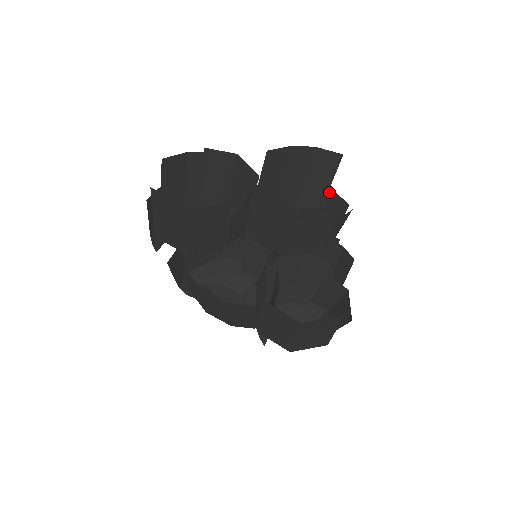
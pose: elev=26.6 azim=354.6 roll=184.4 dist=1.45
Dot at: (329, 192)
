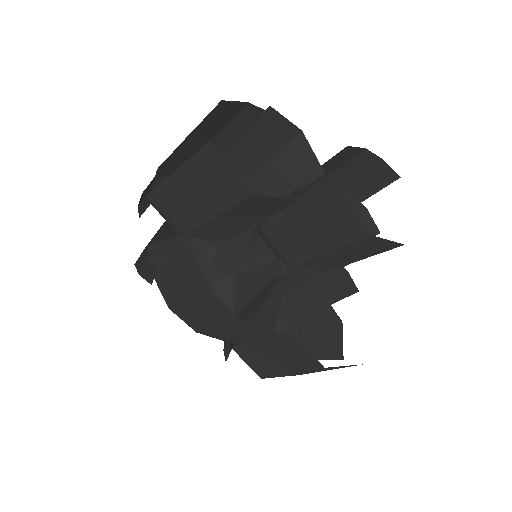
Dot at: (361, 209)
